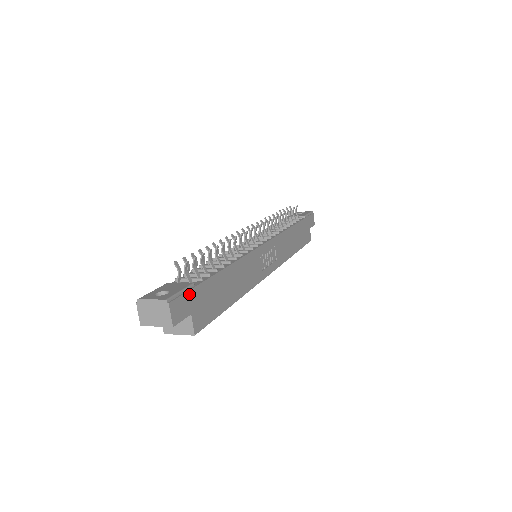
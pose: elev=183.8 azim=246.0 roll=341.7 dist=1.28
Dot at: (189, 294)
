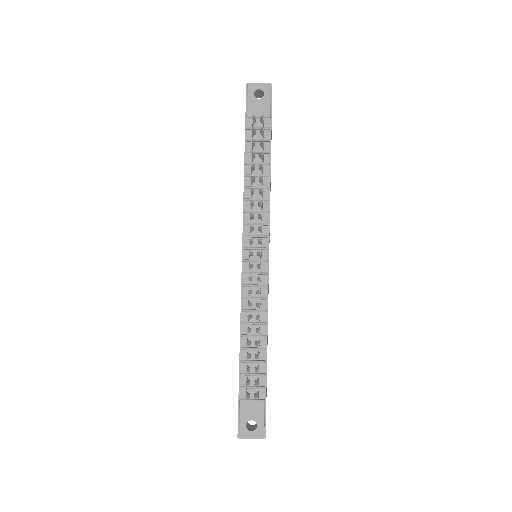
Dot at: occluded
